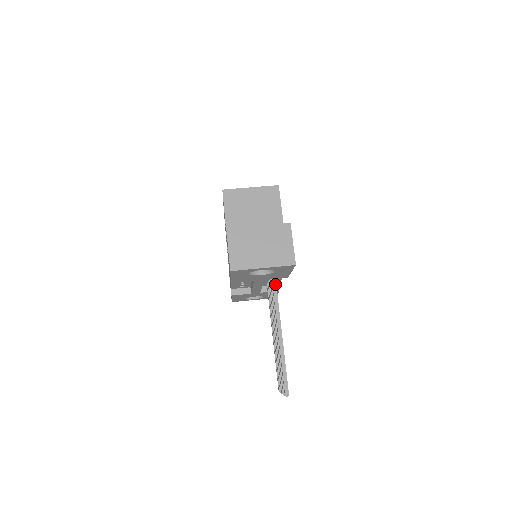
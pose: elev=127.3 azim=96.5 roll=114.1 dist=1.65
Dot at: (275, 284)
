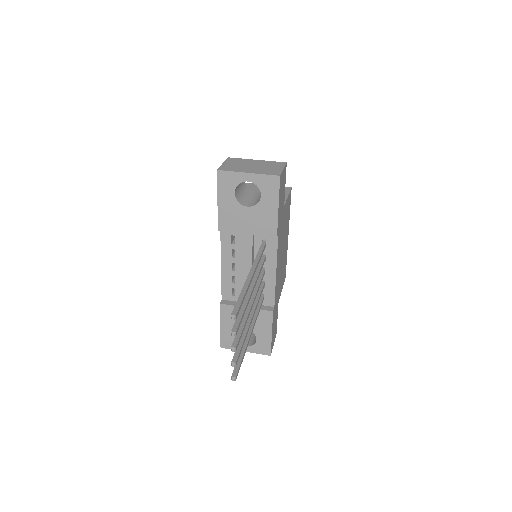
Dot at: (263, 247)
